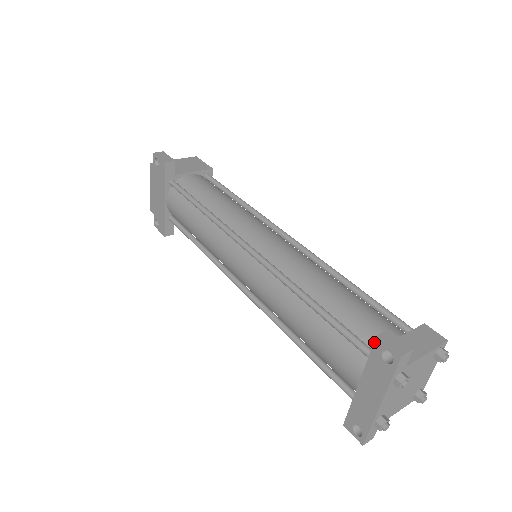
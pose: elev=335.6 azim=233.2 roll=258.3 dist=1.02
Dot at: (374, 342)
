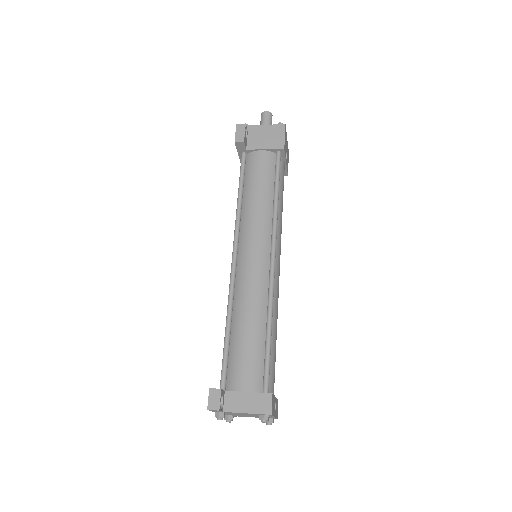
Dot at: (210, 389)
